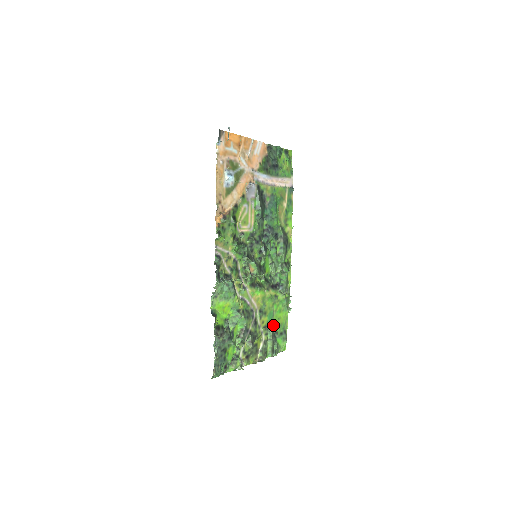
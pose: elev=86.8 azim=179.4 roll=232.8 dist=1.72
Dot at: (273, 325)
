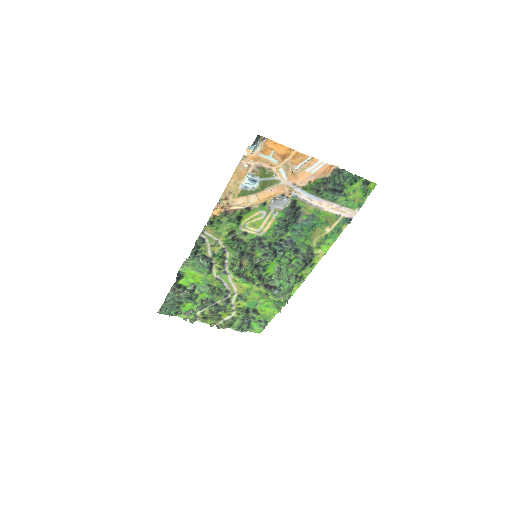
Dot at: (252, 311)
